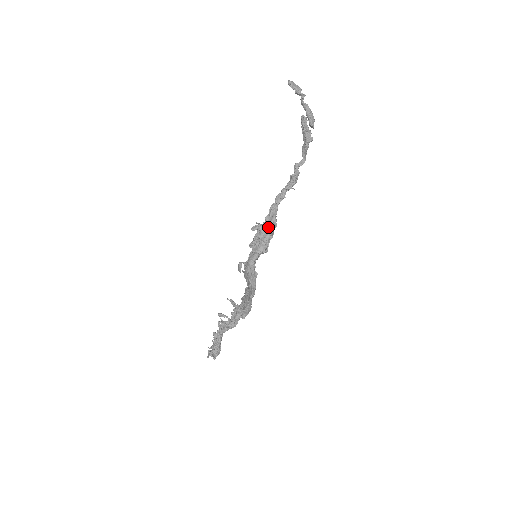
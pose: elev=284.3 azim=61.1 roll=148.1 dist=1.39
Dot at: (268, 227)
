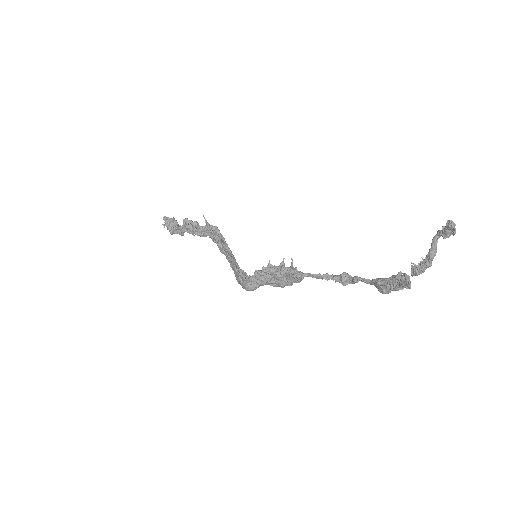
Dot at: (284, 284)
